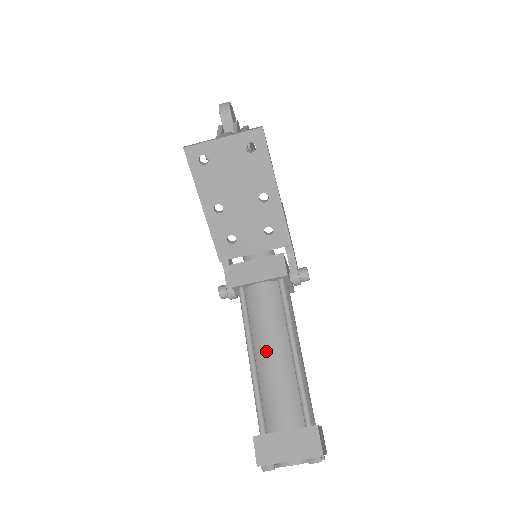
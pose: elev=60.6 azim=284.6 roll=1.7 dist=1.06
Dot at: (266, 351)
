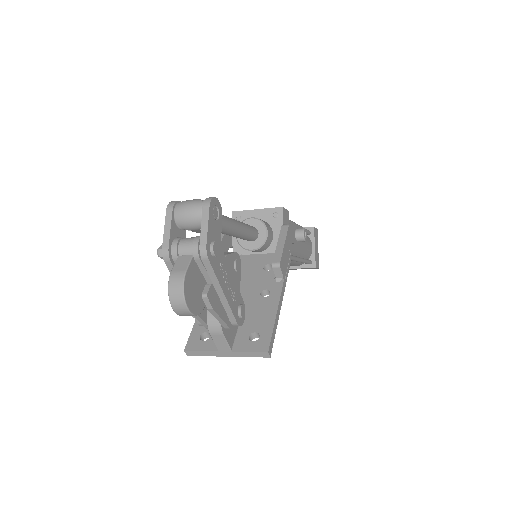
Dot at: occluded
